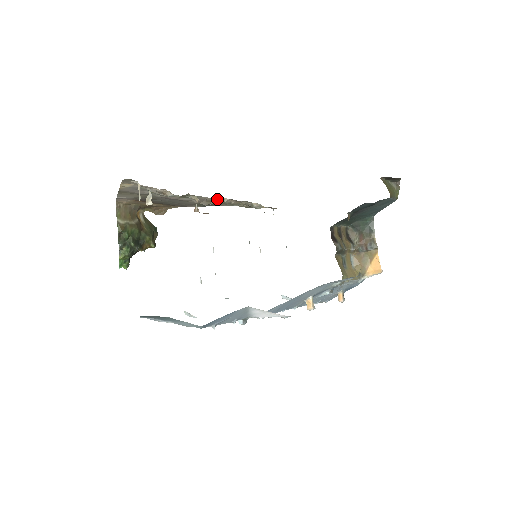
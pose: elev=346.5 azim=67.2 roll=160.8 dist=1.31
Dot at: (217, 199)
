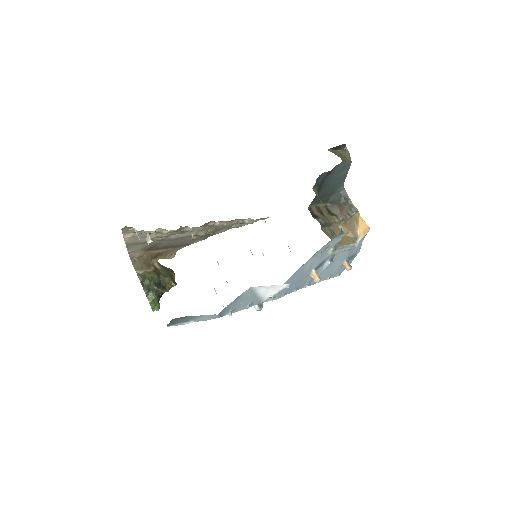
Dot at: (209, 225)
